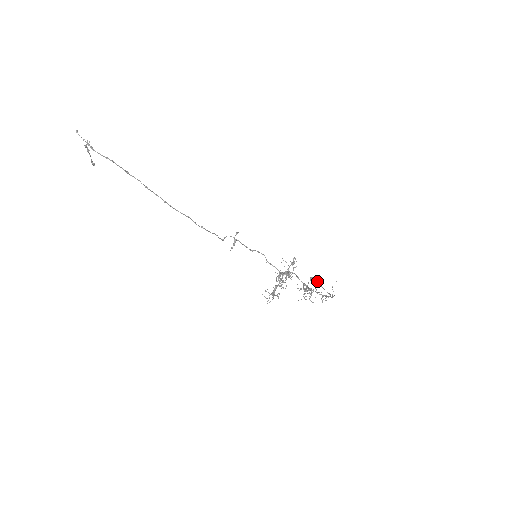
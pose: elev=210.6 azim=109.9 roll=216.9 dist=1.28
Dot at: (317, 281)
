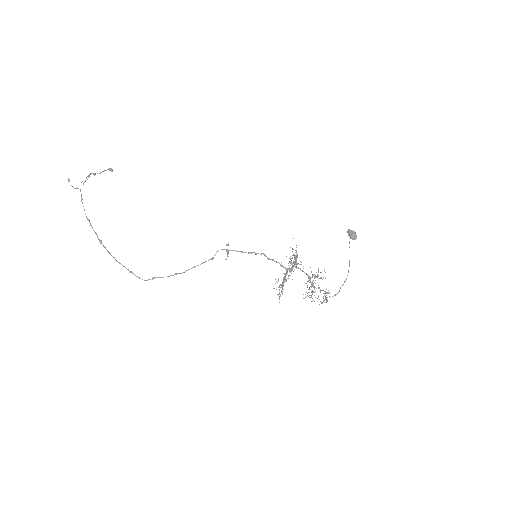
Dot at: (349, 241)
